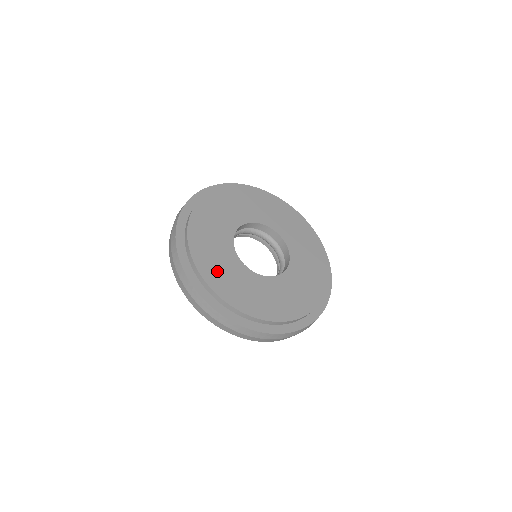
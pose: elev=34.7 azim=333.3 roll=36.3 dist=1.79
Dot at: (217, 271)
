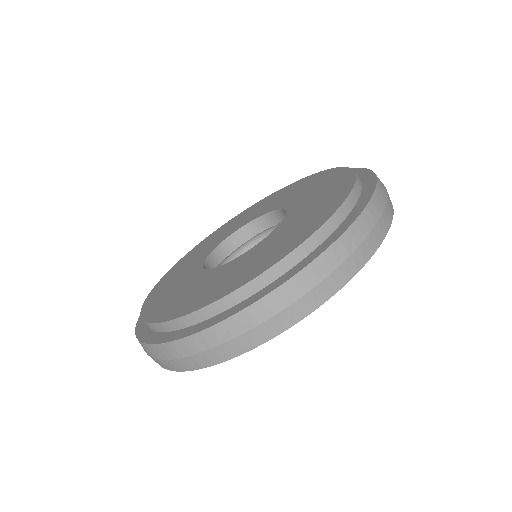
Dot at: (164, 299)
